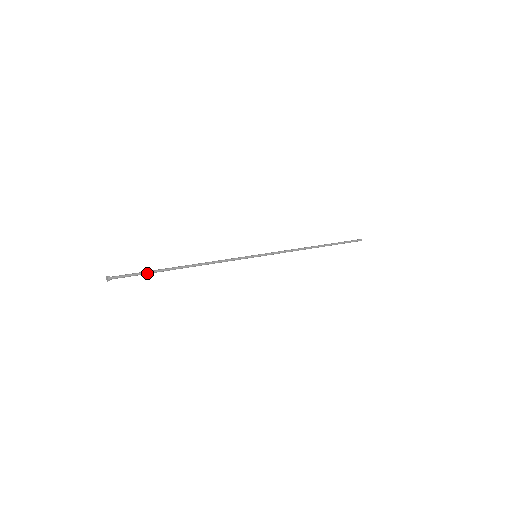
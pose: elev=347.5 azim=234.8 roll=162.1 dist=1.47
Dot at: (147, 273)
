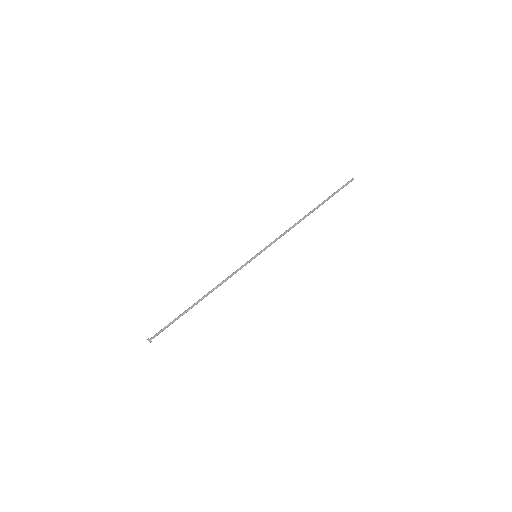
Dot at: occluded
